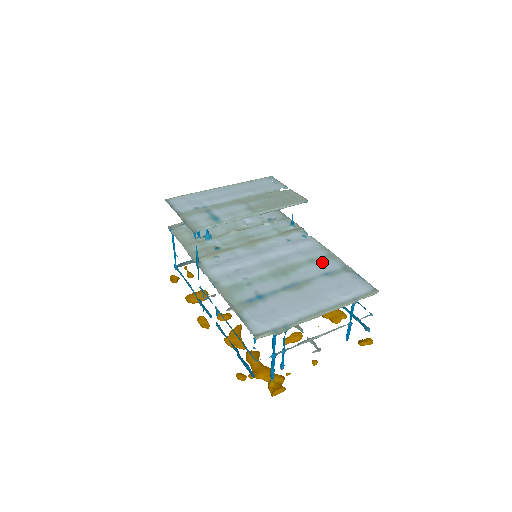
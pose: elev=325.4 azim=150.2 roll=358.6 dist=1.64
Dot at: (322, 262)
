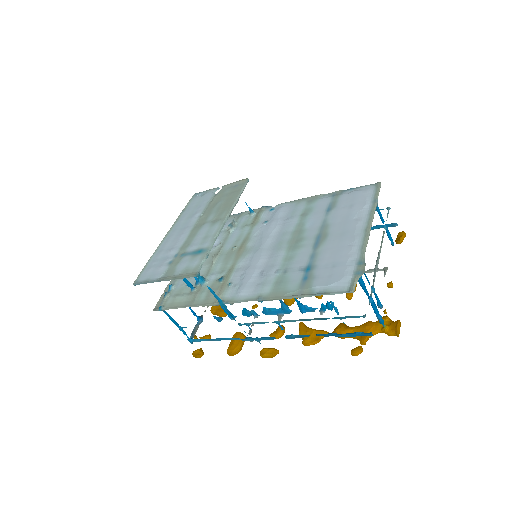
Dot at: (313, 208)
